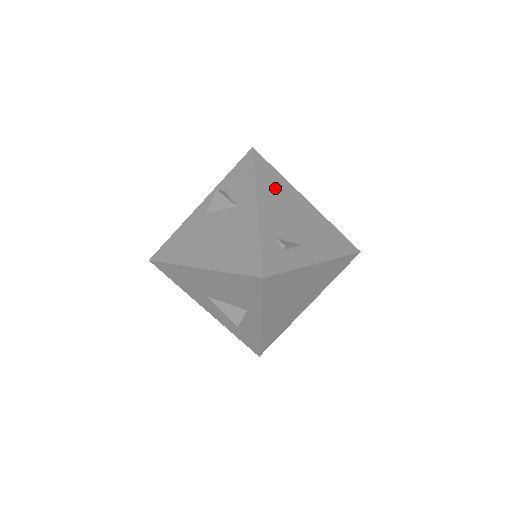
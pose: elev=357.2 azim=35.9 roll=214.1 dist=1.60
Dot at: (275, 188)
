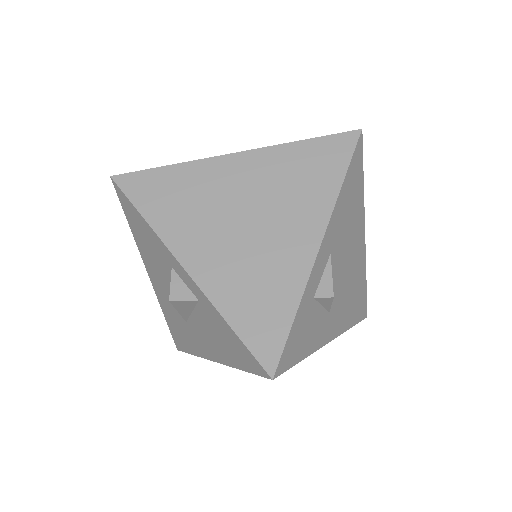
Dot at: occluded
